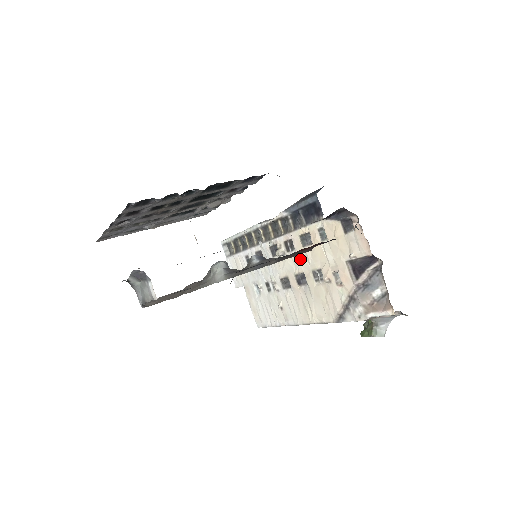
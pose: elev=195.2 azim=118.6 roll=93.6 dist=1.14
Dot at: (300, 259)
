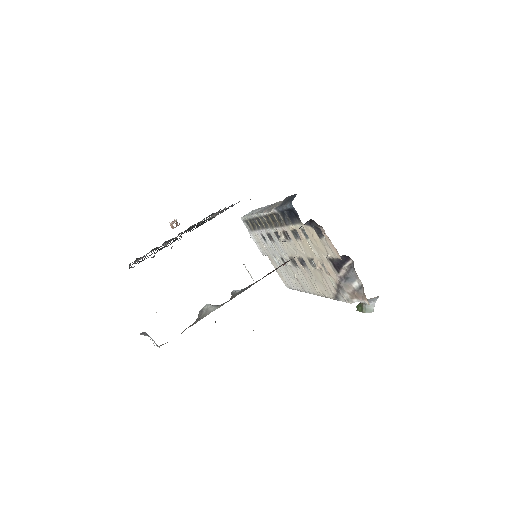
Dot at: (297, 248)
